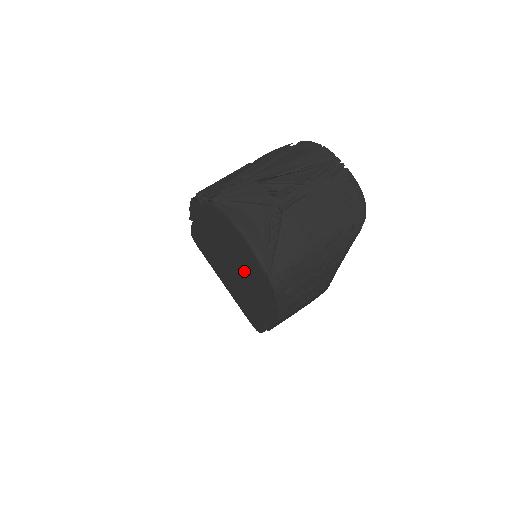
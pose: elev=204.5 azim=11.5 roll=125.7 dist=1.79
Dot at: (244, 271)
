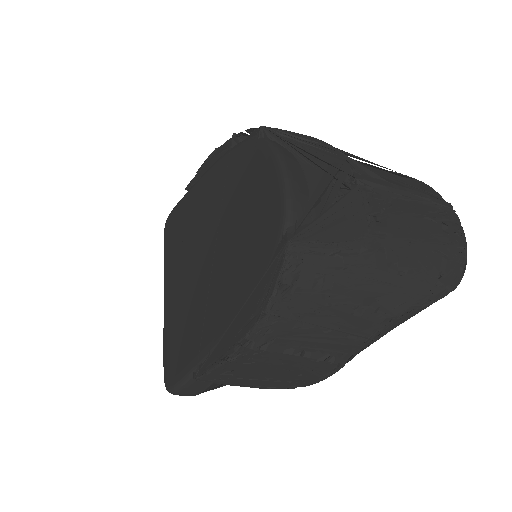
Dot at: (234, 247)
